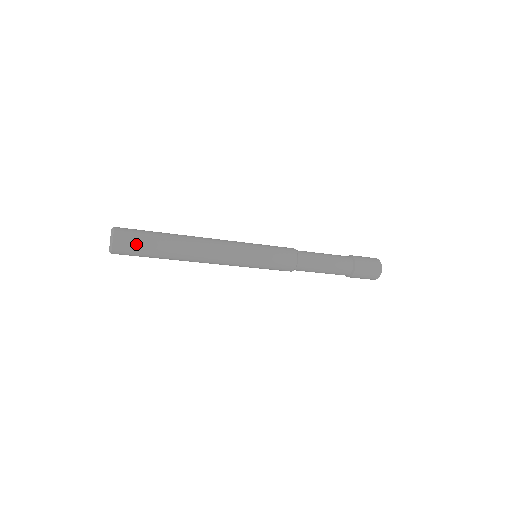
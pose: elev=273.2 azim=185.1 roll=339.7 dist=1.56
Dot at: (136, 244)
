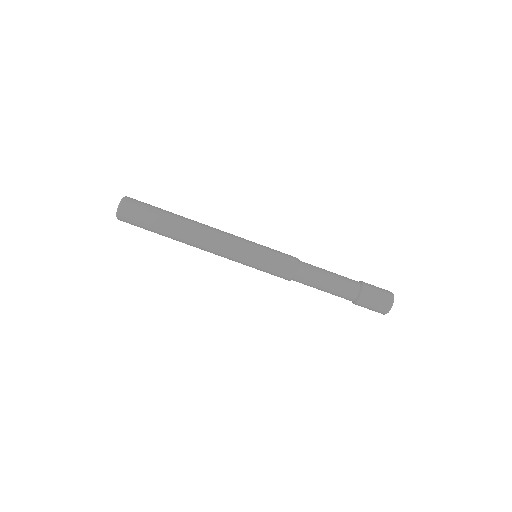
Dot at: (142, 207)
